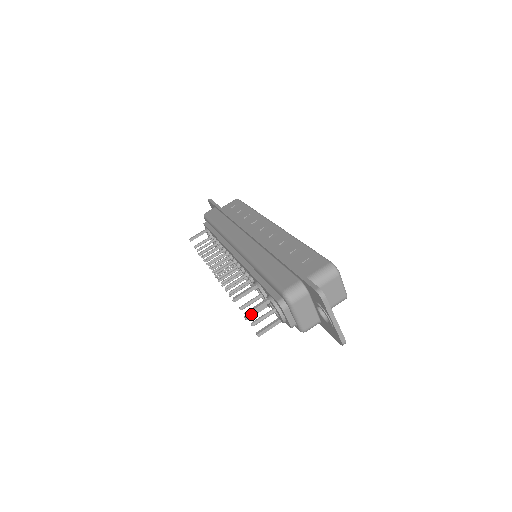
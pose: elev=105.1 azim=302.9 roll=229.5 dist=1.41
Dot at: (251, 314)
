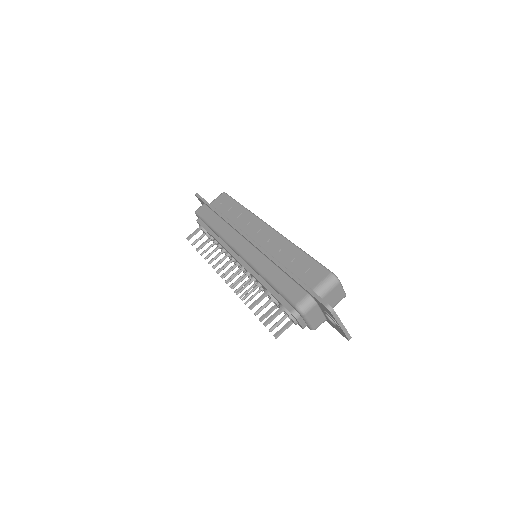
Dot at: (269, 323)
